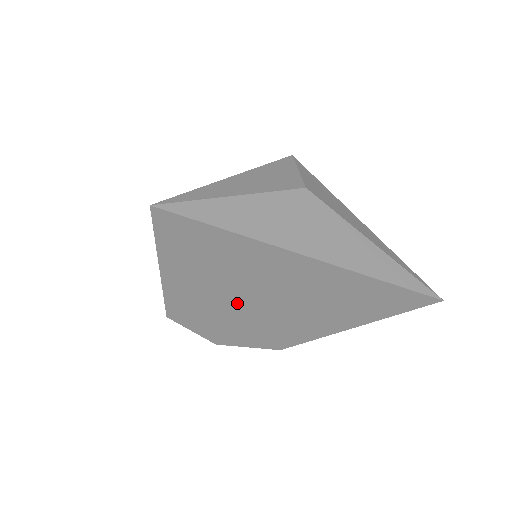
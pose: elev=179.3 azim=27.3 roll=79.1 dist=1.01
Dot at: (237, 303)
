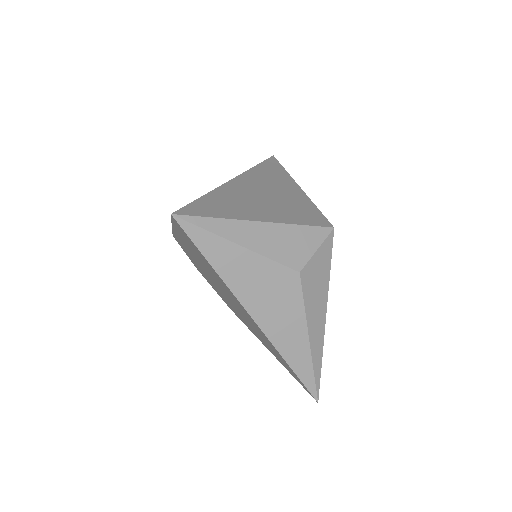
Dot at: occluded
